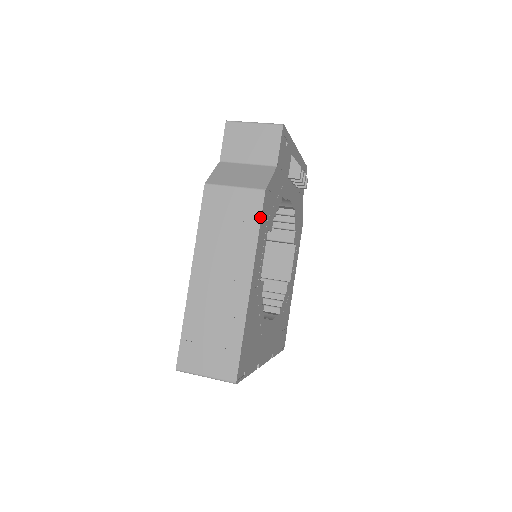
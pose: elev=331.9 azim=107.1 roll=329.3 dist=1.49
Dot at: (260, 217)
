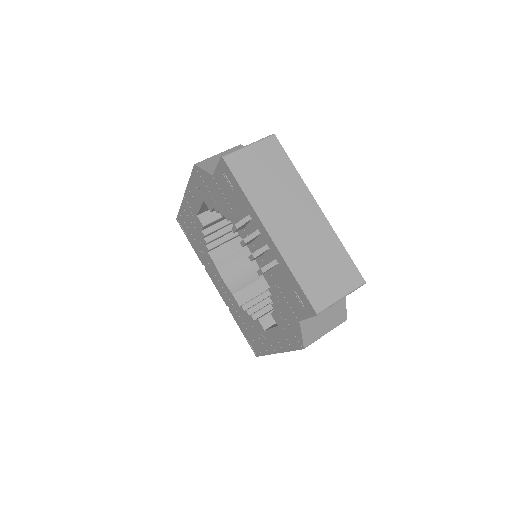
Dot at: occluded
